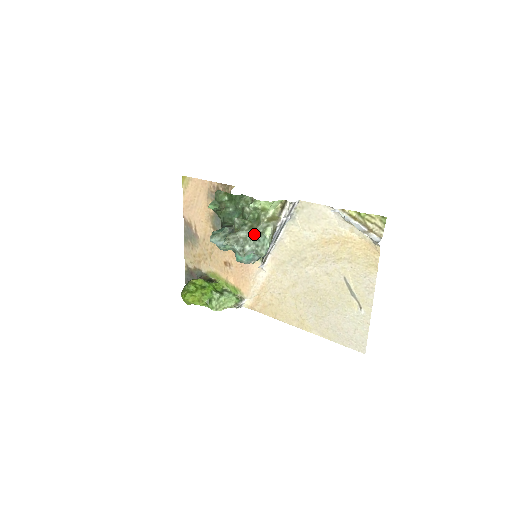
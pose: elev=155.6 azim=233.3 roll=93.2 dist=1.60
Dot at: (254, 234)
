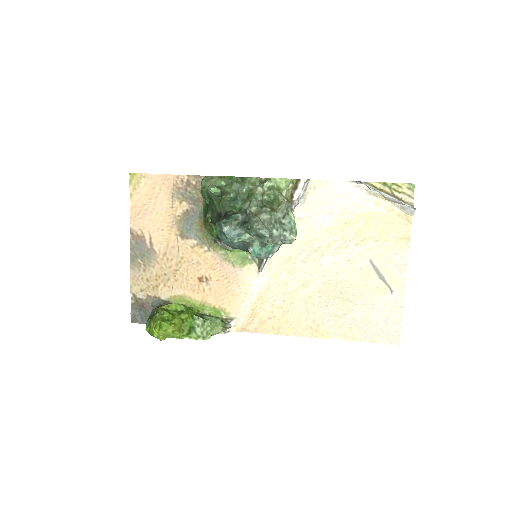
Dot at: (278, 216)
